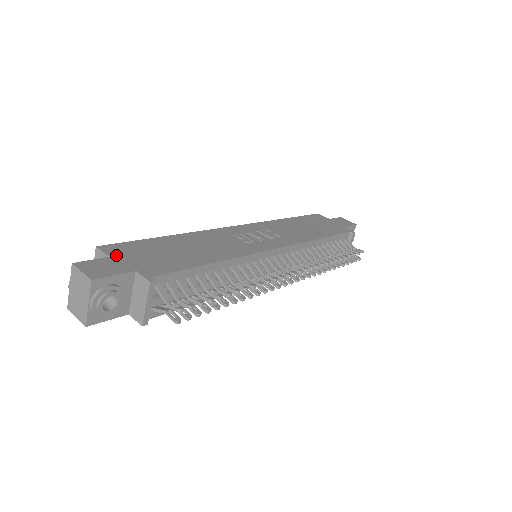
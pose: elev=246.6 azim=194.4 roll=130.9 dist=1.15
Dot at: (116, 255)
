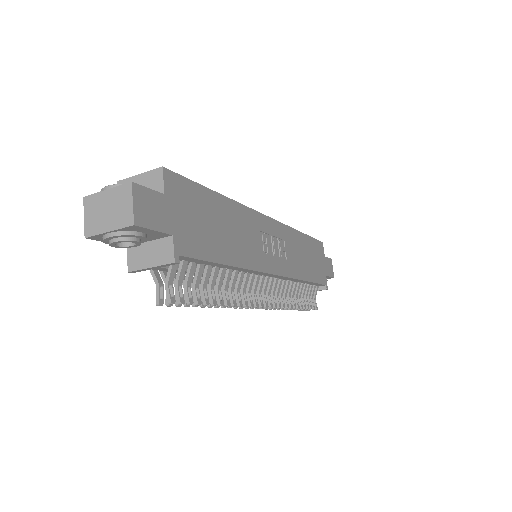
Dot at: (171, 196)
